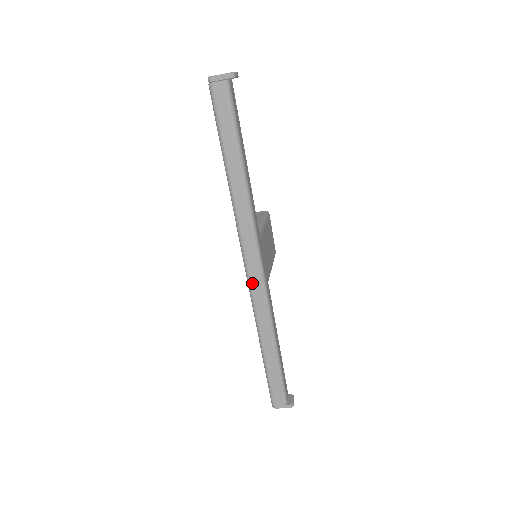
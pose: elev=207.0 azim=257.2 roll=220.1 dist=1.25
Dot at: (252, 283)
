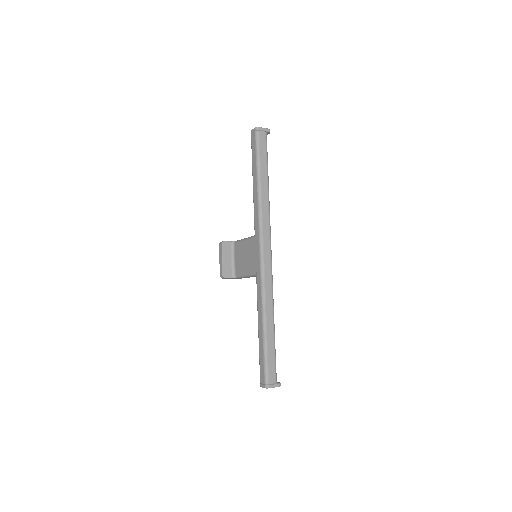
Dot at: (265, 266)
